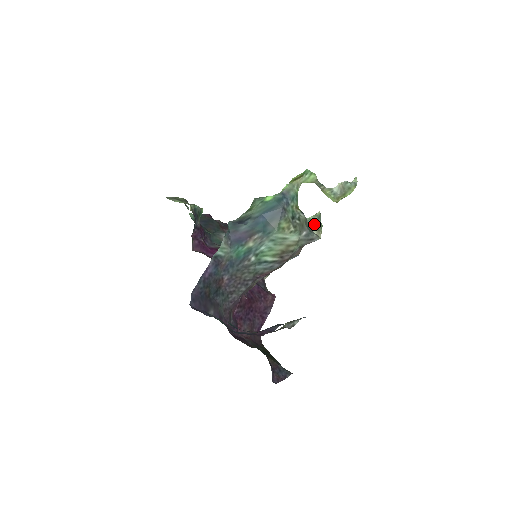
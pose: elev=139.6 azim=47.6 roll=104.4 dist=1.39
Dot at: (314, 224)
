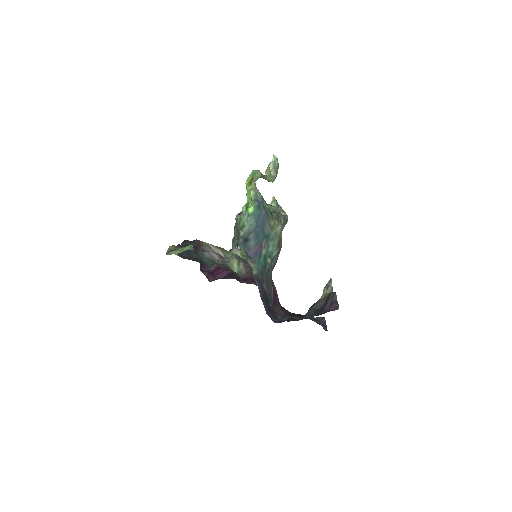
Dot at: (278, 208)
